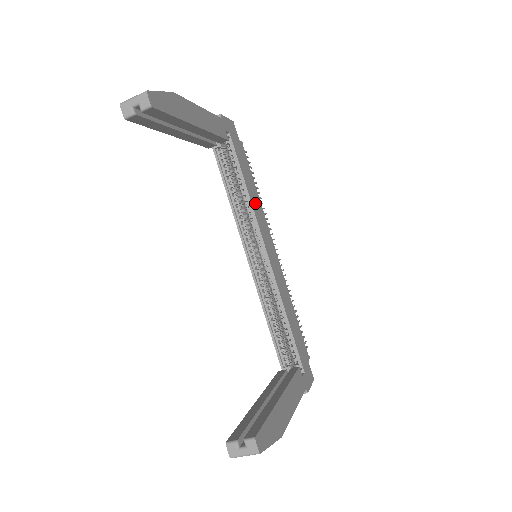
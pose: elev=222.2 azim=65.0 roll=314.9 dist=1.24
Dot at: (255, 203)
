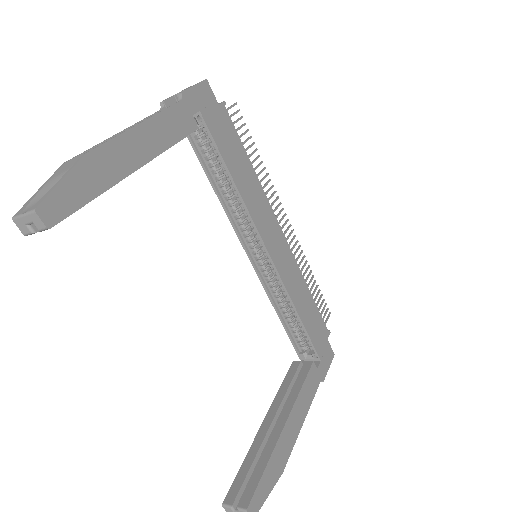
Dot at: (249, 191)
